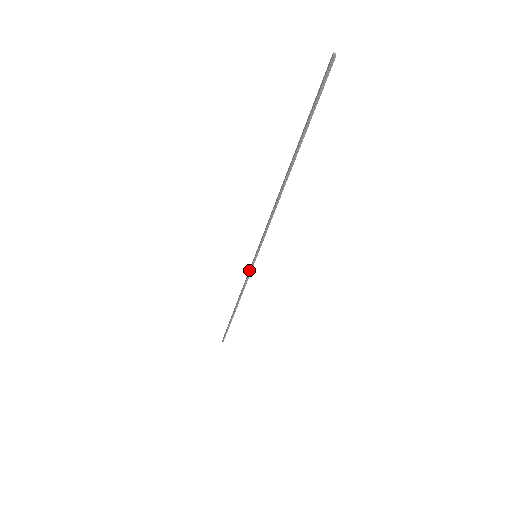
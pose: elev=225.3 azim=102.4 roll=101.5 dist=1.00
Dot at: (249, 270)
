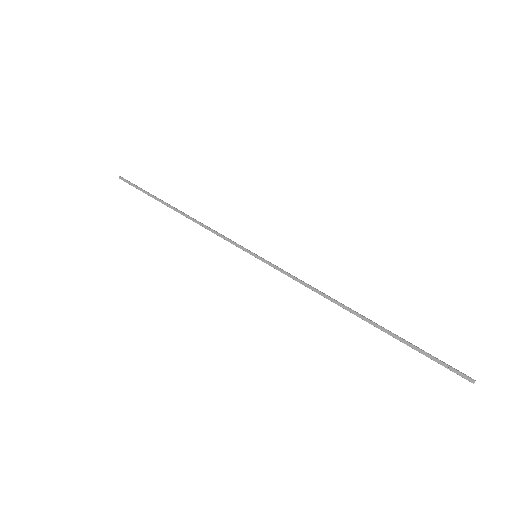
Dot at: (235, 244)
